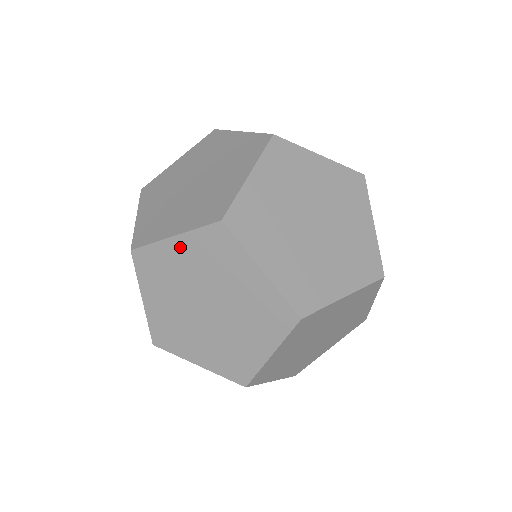
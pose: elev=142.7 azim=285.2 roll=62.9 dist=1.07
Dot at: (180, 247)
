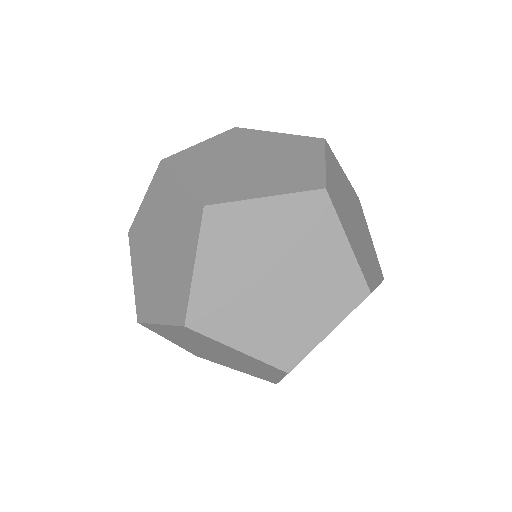
Dot at: occluded
